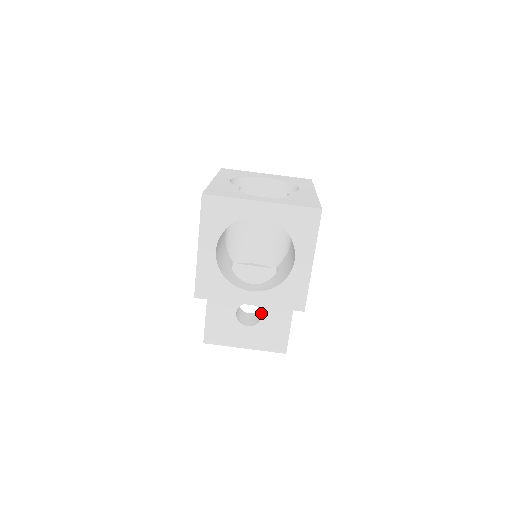
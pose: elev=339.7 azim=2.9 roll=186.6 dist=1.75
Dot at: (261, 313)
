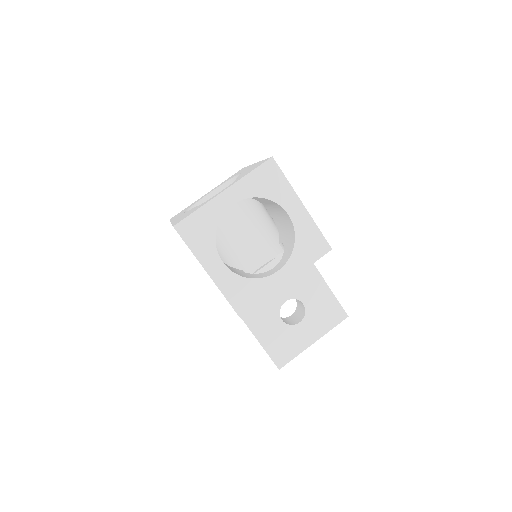
Dot at: occluded
